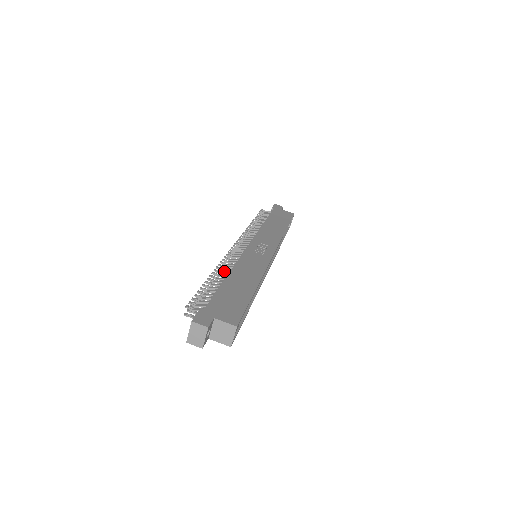
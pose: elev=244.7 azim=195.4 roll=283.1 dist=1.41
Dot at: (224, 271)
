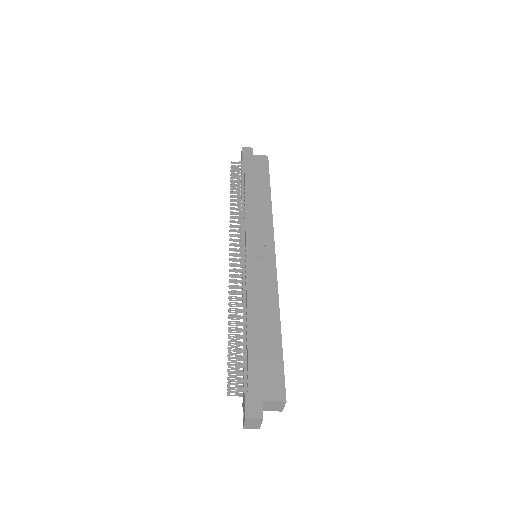
Dot at: occluded
